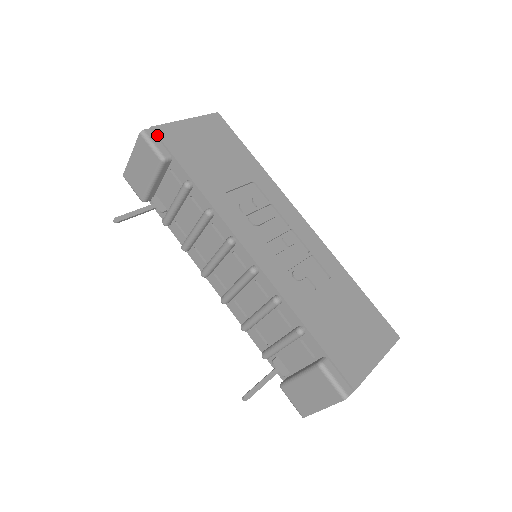
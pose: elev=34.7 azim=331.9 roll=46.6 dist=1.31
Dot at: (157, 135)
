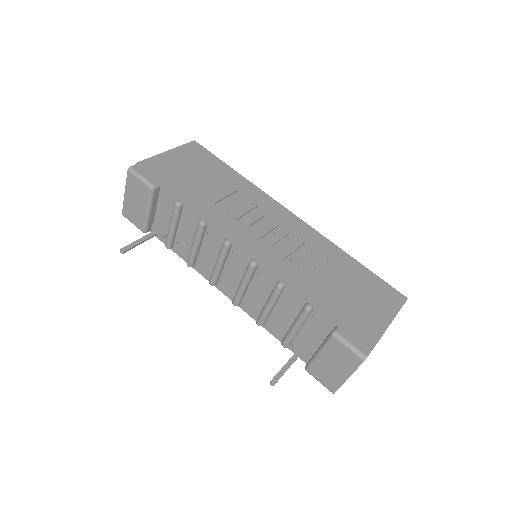
Dot at: (143, 168)
